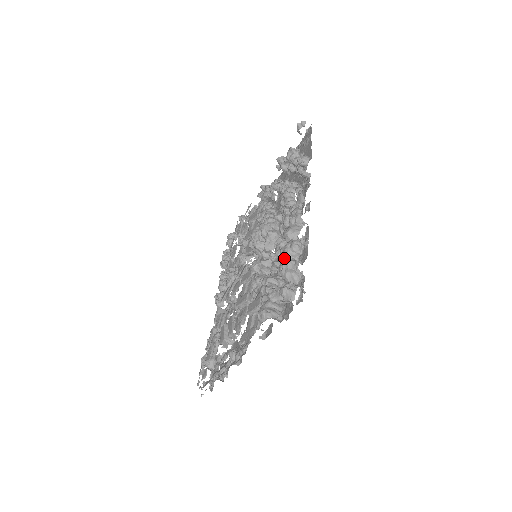
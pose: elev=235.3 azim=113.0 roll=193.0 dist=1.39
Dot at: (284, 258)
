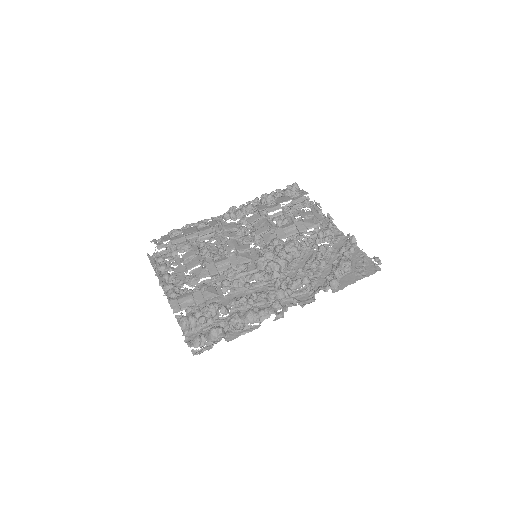
Dot at: (228, 322)
